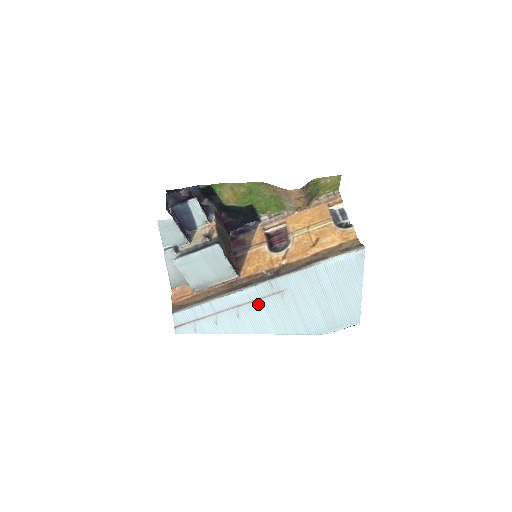
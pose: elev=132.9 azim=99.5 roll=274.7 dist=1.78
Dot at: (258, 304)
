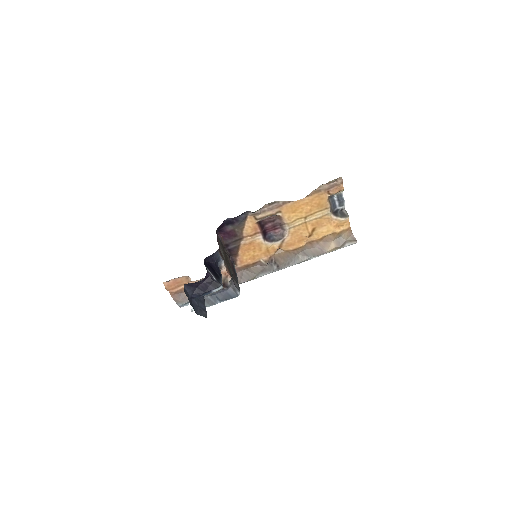
Dot at: occluded
